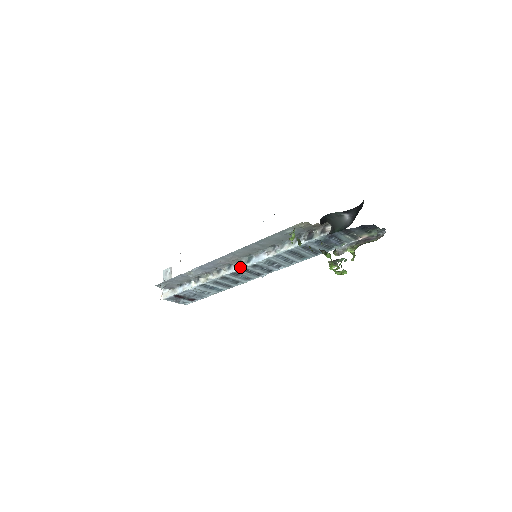
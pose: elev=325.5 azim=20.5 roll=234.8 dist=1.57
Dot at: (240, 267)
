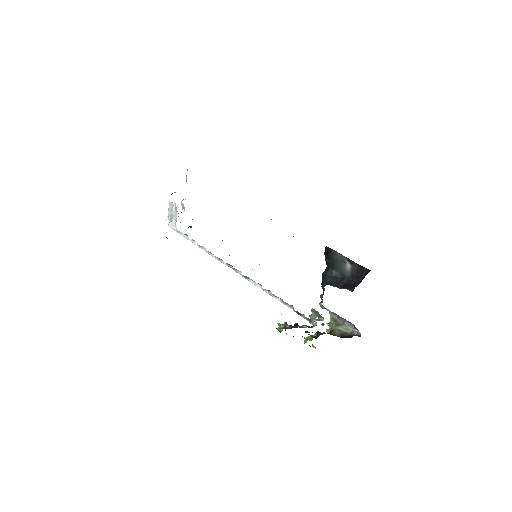
Dot at: occluded
